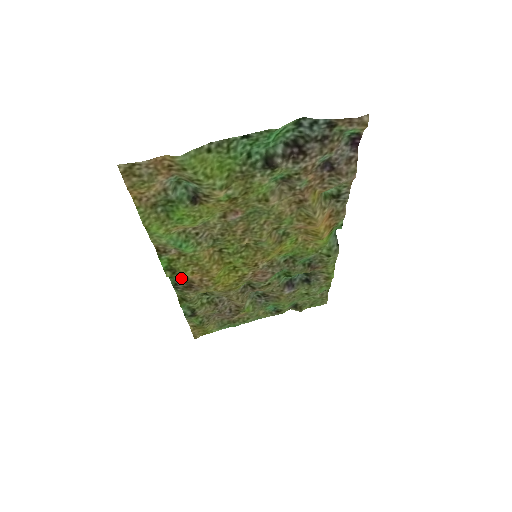
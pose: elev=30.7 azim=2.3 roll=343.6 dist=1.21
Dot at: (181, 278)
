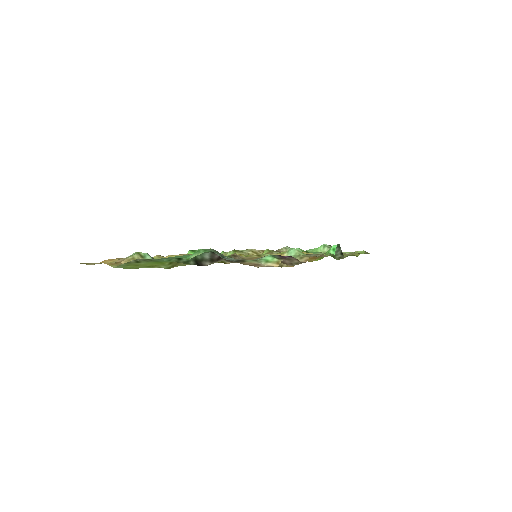
Dot at: occluded
